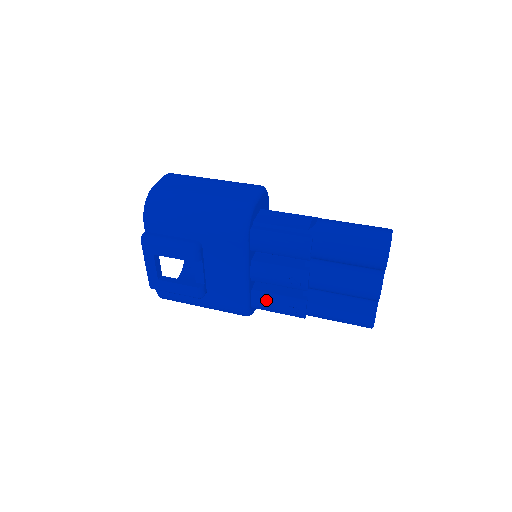
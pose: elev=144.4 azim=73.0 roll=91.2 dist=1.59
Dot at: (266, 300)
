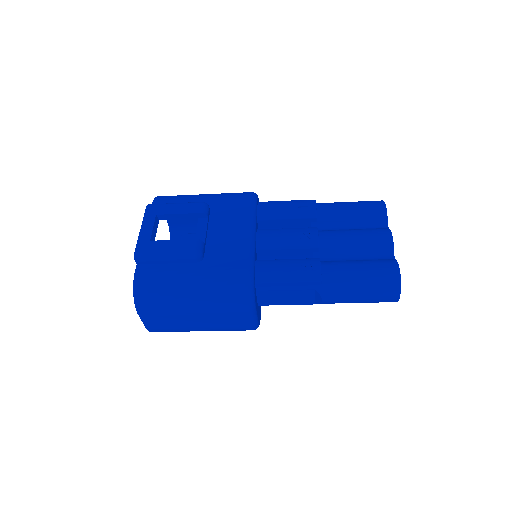
Dot at: (273, 264)
